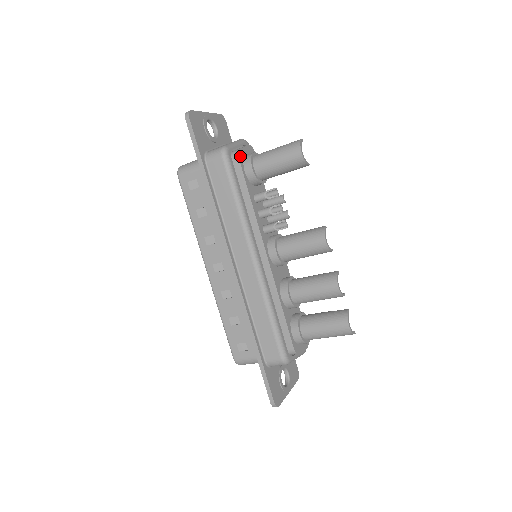
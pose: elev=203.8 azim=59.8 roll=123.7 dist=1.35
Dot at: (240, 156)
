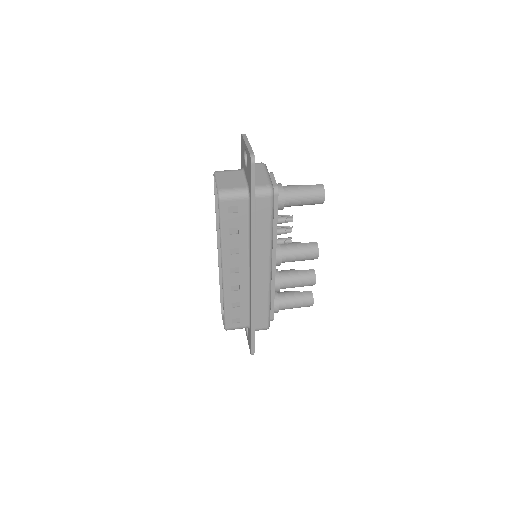
Dot at: (278, 192)
